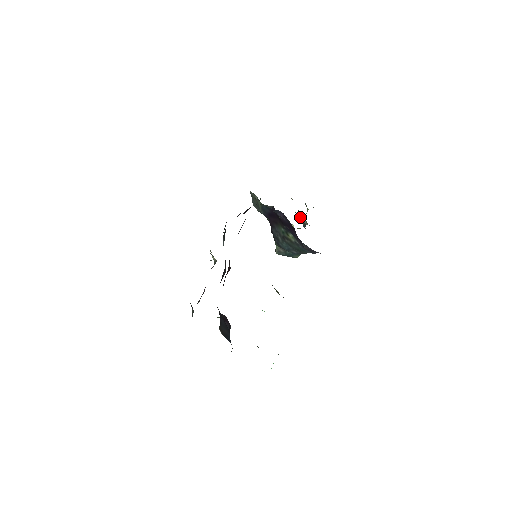
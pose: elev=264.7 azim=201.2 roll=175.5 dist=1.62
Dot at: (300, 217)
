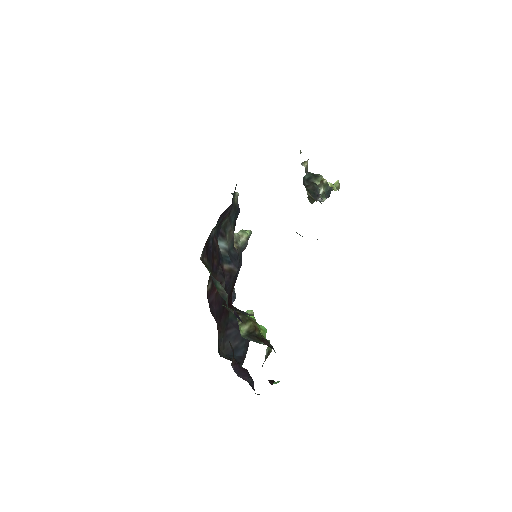
Dot at: occluded
